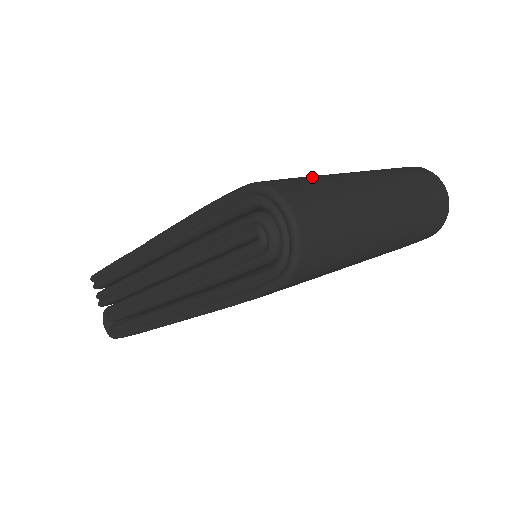
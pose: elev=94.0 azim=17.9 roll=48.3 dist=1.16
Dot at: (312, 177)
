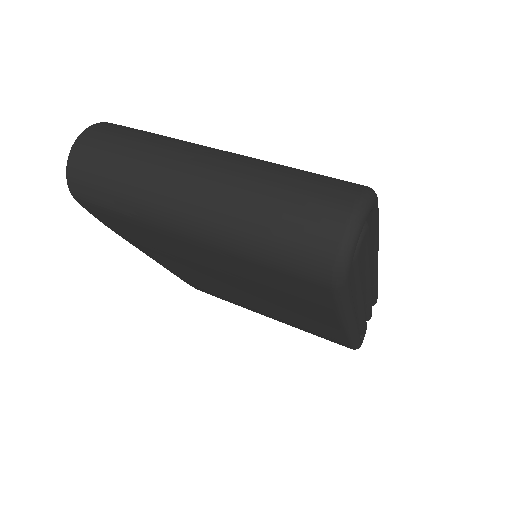
Dot at: (157, 134)
